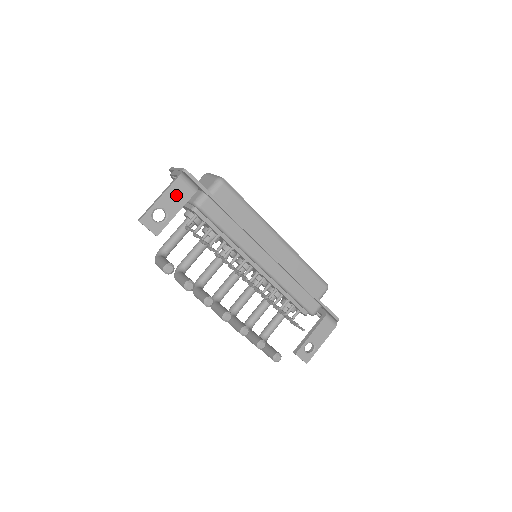
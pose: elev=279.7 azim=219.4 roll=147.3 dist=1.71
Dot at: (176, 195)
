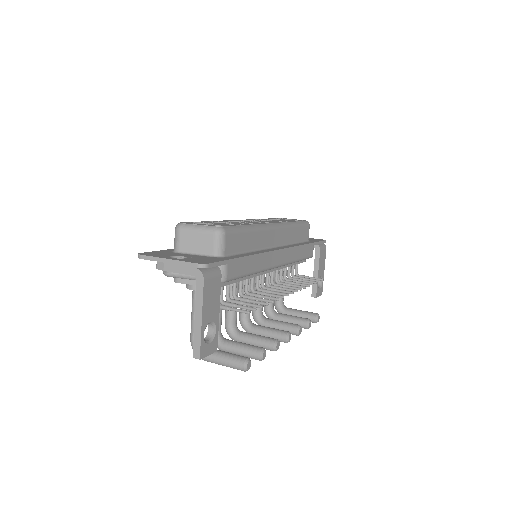
Dot at: (210, 298)
